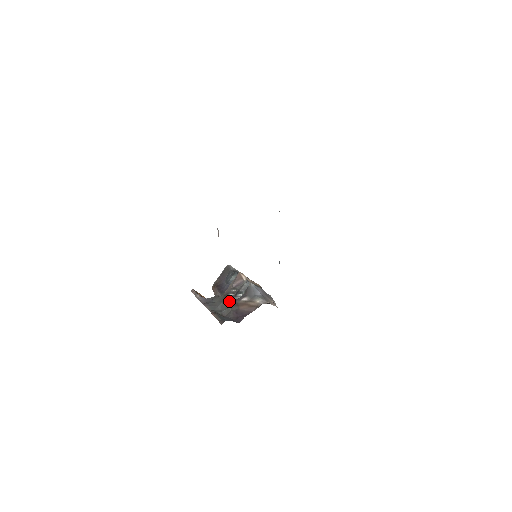
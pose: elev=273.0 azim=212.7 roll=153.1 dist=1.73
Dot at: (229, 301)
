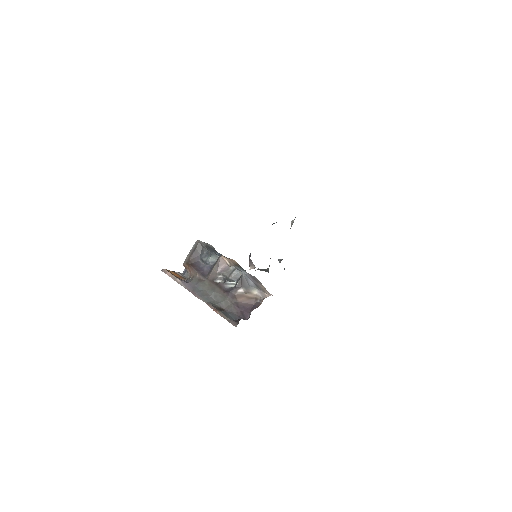
Dot at: (222, 291)
